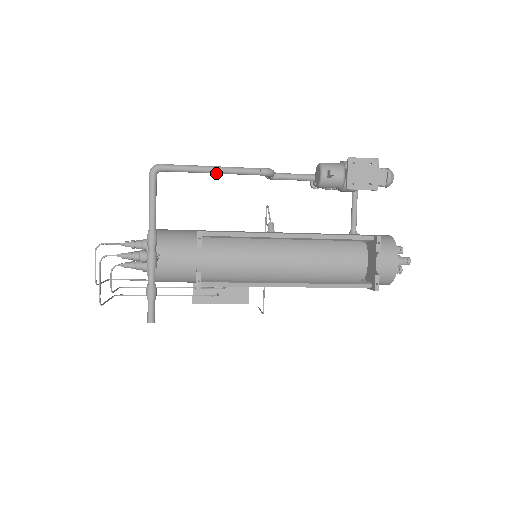
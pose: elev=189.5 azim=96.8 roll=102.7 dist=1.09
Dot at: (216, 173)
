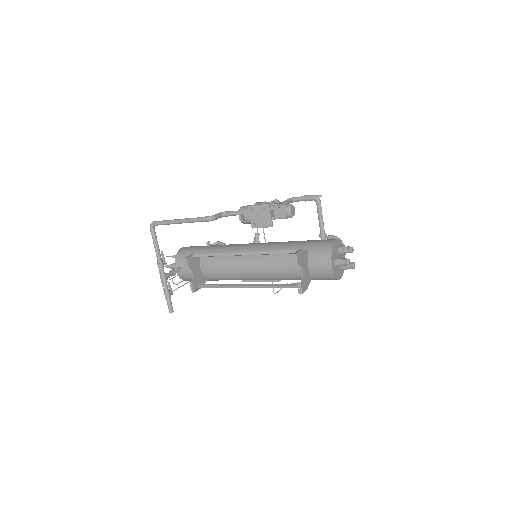
Dot at: occluded
